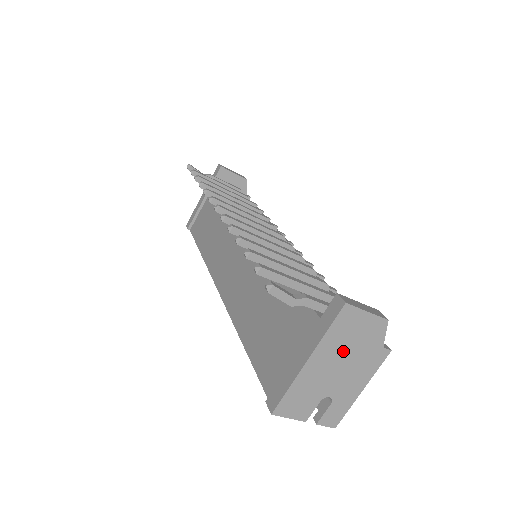
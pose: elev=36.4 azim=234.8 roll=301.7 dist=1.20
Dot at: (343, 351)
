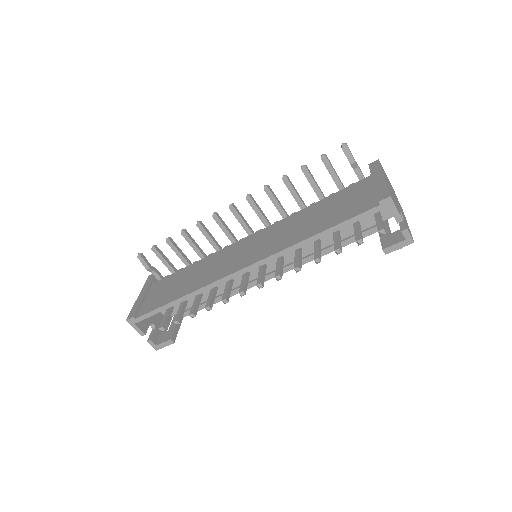
Dot at: (390, 187)
